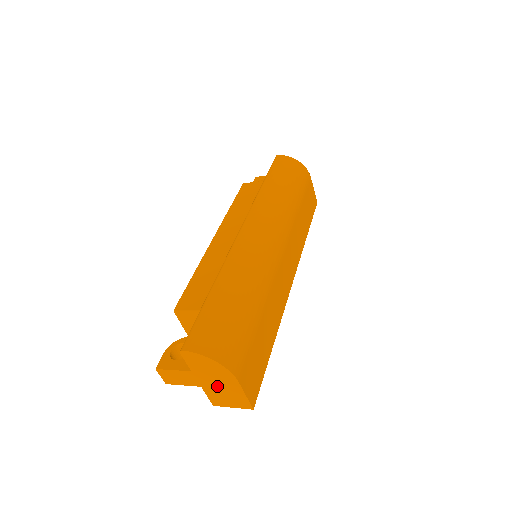
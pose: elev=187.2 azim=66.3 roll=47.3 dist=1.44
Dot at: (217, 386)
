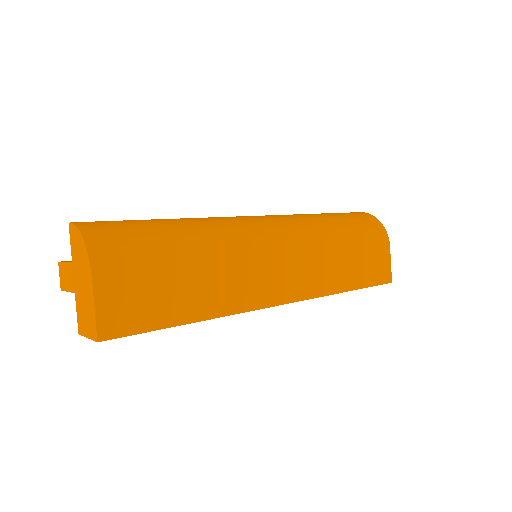
Dot at: (82, 290)
